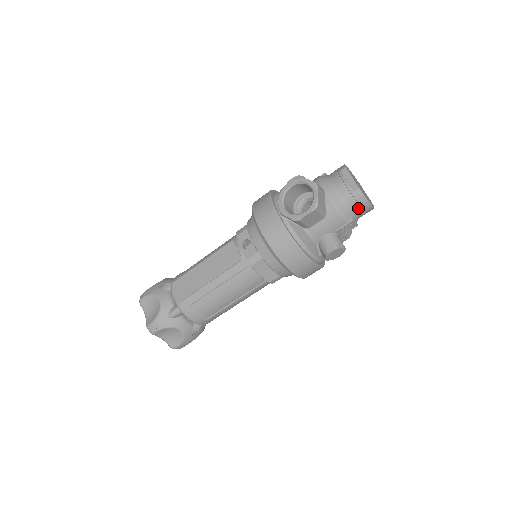
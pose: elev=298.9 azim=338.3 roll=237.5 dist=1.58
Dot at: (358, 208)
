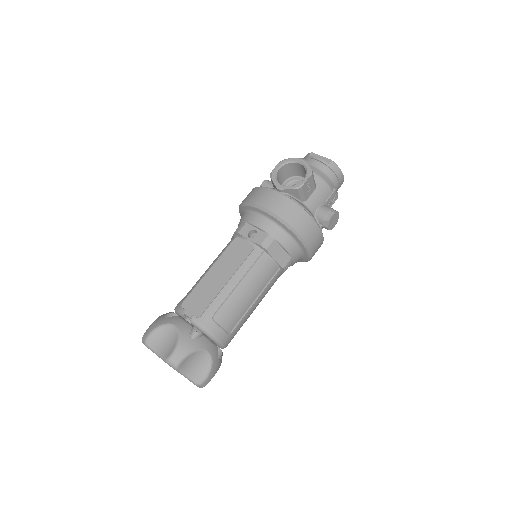
Dot at: (336, 178)
